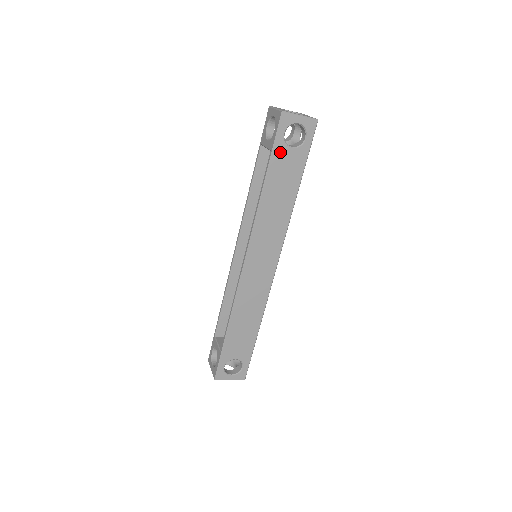
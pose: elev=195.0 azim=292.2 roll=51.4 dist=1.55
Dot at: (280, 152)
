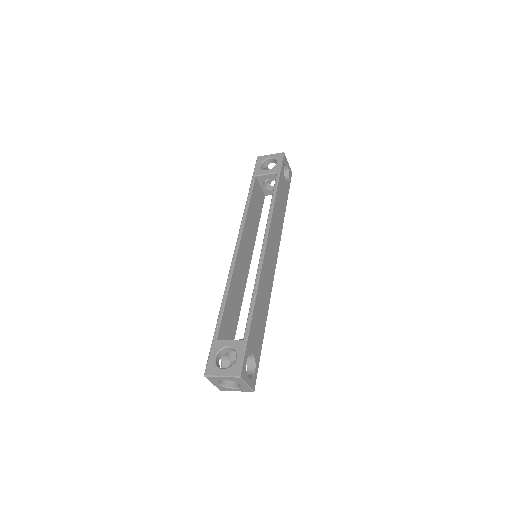
Dot at: (282, 176)
